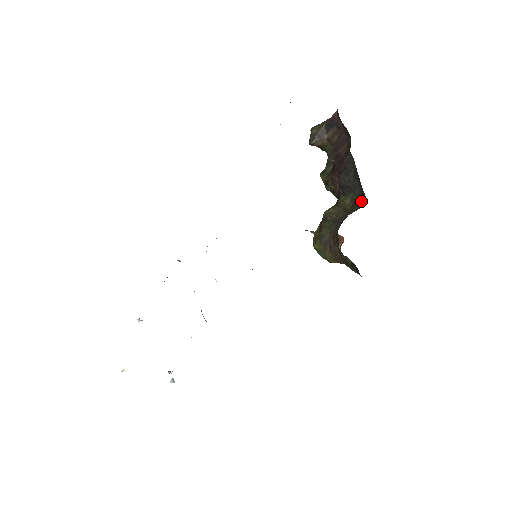
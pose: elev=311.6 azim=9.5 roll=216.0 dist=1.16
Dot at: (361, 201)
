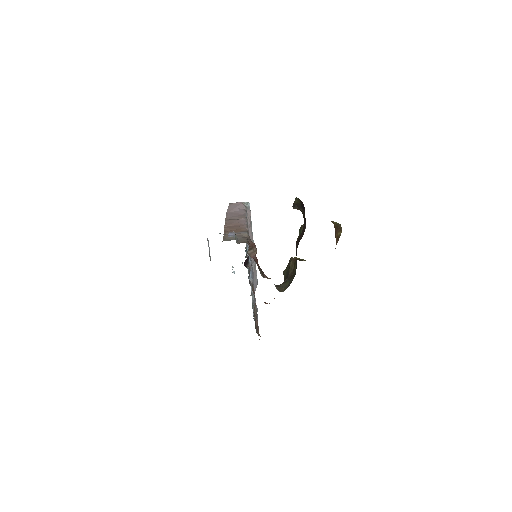
Dot at: occluded
